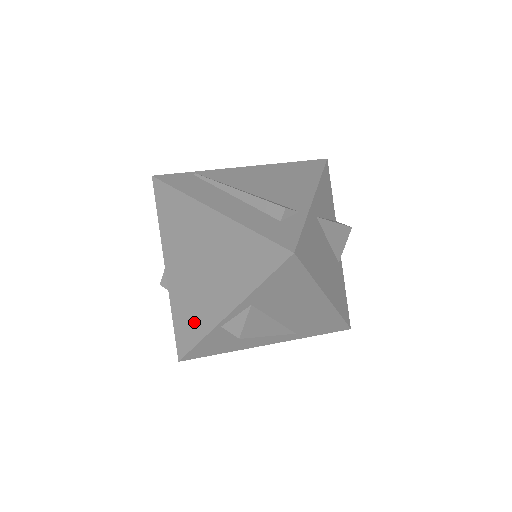
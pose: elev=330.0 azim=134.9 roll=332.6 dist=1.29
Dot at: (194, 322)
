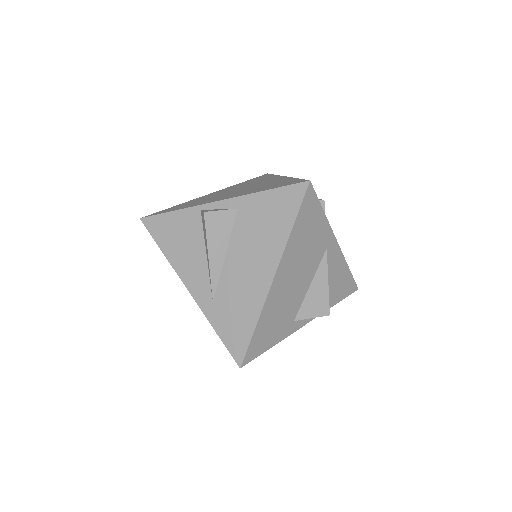
Dot at: (187, 205)
